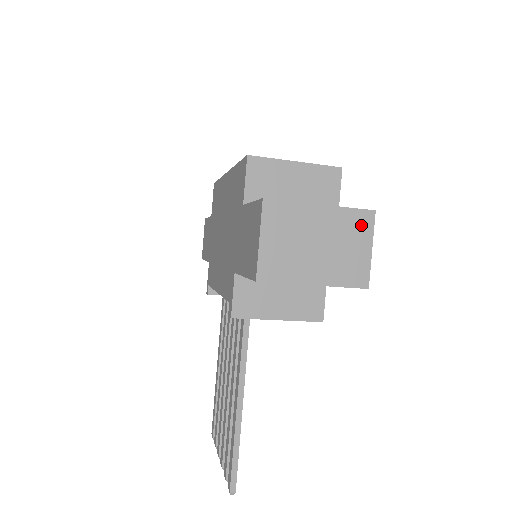
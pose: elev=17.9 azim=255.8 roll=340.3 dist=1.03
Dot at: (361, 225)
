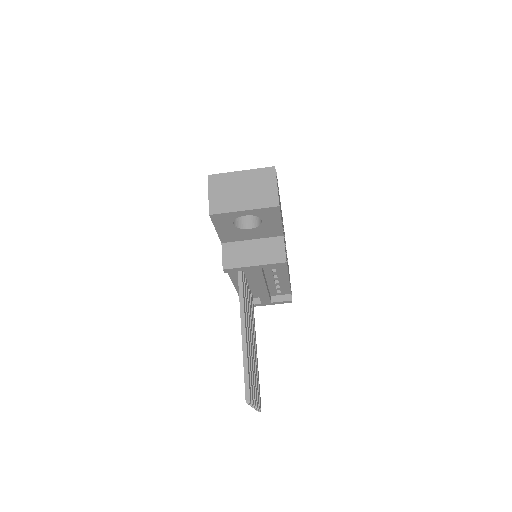
Dot at: (267, 175)
